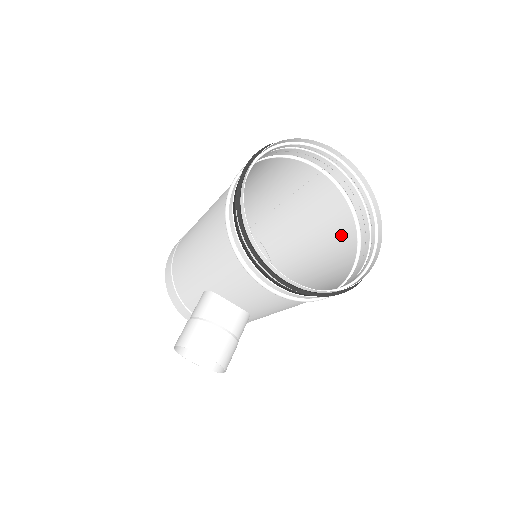
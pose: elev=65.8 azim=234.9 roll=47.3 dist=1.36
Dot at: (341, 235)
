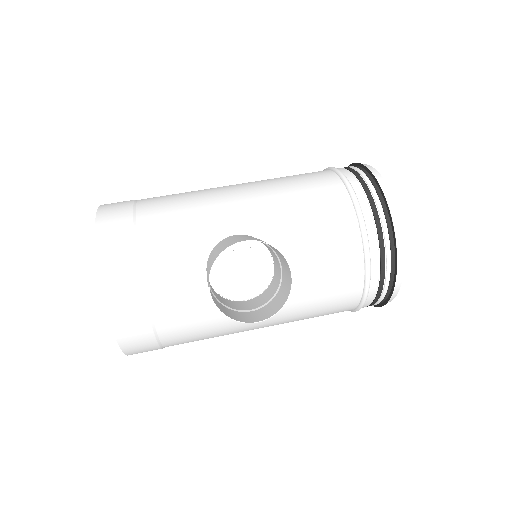
Dot at: occluded
